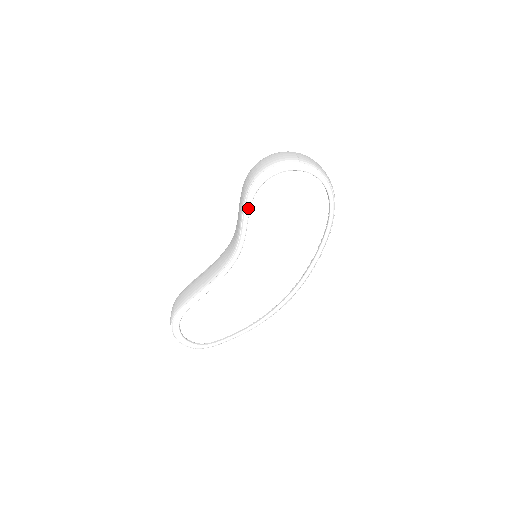
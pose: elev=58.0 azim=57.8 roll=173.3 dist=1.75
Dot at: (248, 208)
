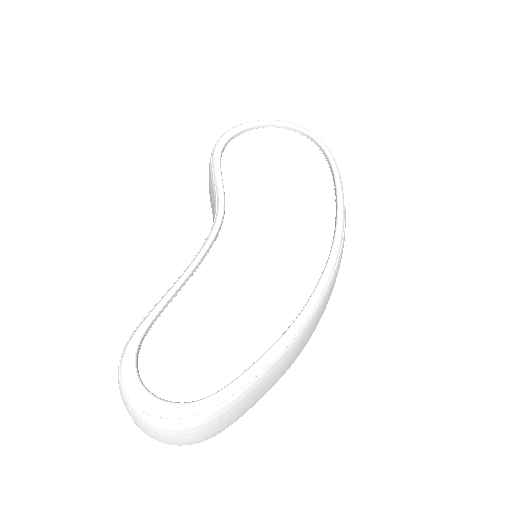
Dot at: (217, 163)
